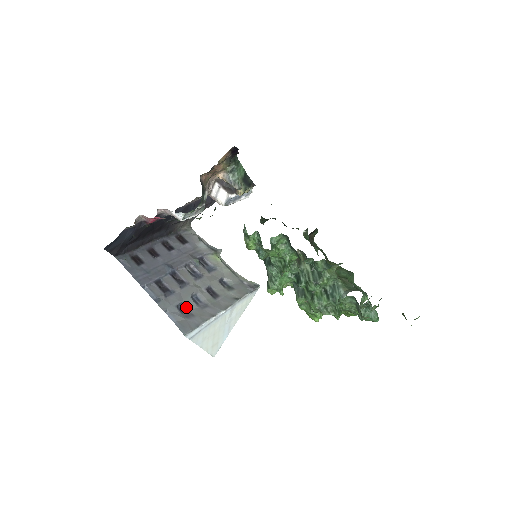
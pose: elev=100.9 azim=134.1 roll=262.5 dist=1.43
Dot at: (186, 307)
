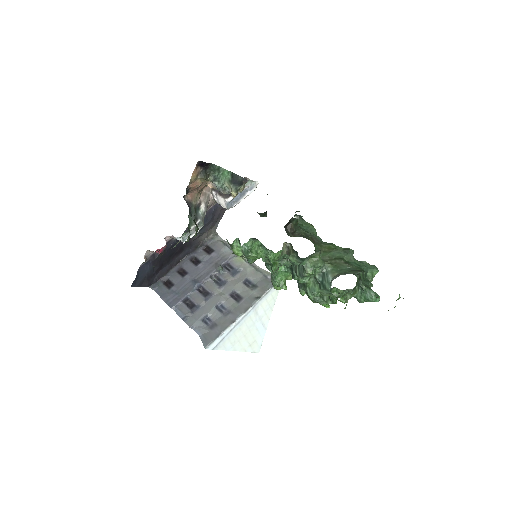
Dot at: (211, 318)
